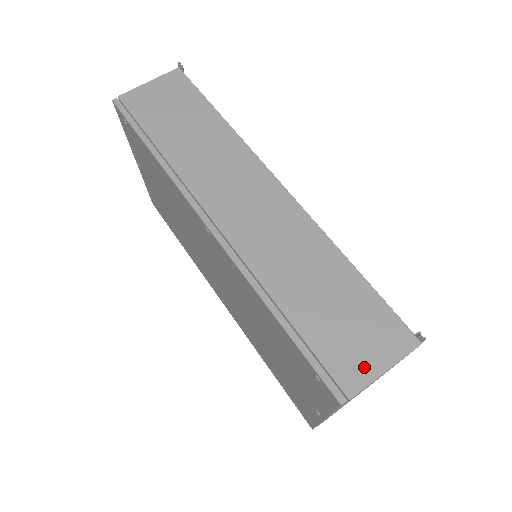
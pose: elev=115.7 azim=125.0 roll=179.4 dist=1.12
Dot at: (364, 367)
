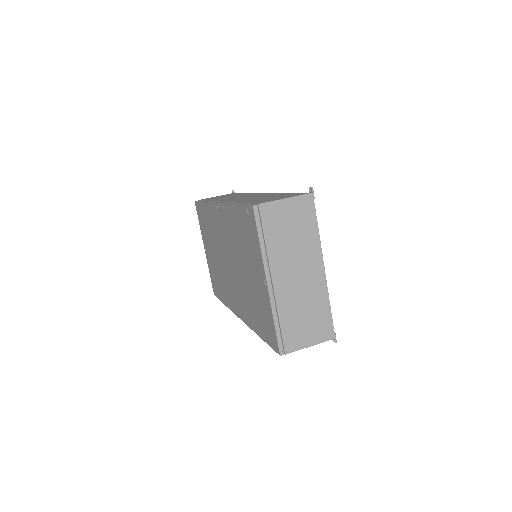
Dot at: occluded
